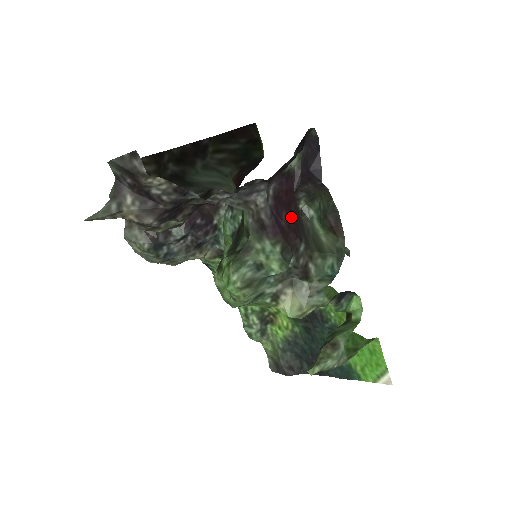
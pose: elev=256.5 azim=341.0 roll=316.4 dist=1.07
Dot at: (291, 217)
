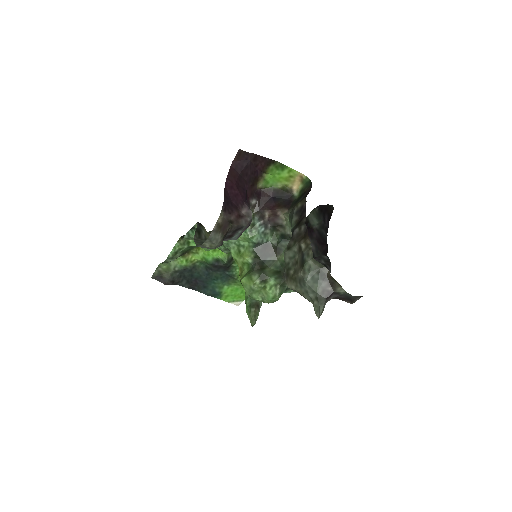
Dot at: occluded
